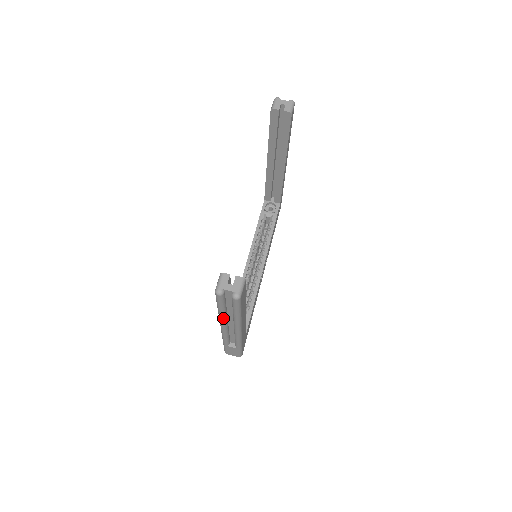
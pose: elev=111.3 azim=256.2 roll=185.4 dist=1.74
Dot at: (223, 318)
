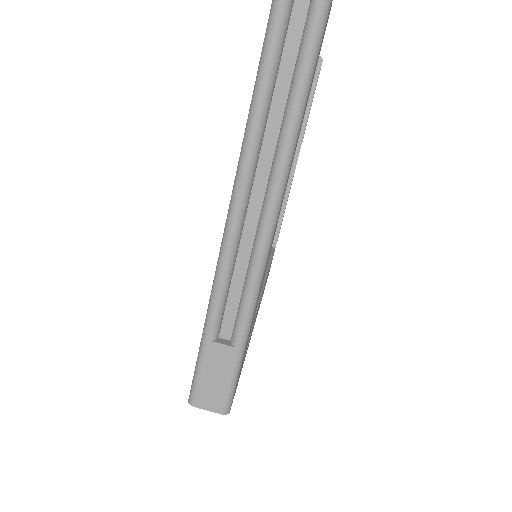
Dot at: (254, 140)
